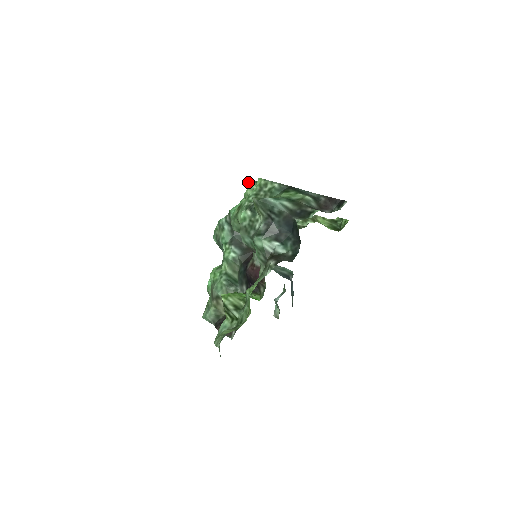
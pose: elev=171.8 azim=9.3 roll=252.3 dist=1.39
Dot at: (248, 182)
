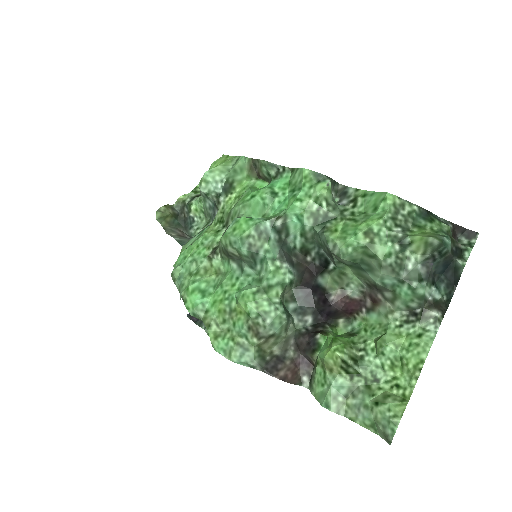
Dot at: (305, 172)
